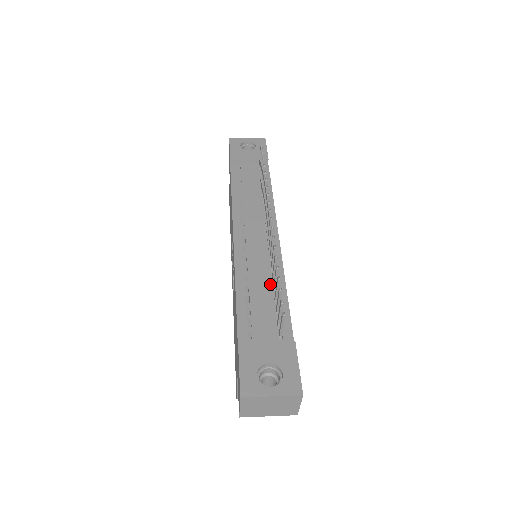
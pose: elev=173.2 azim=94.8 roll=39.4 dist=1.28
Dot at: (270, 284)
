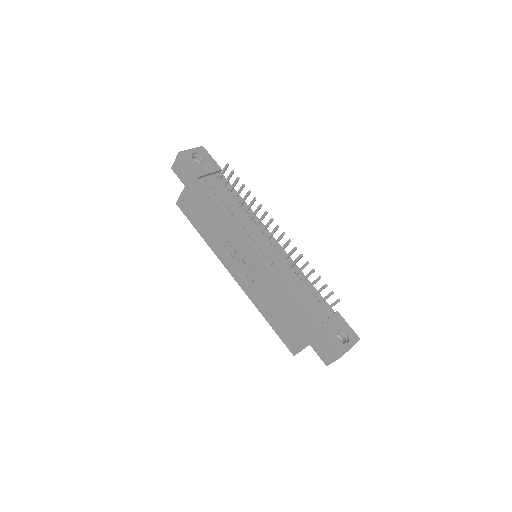
Dot at: (299, 279)
